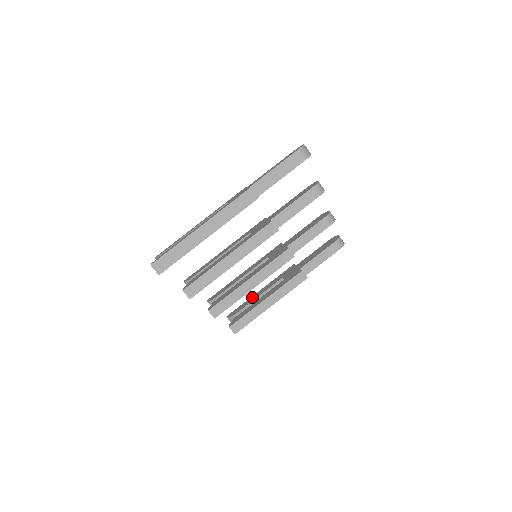
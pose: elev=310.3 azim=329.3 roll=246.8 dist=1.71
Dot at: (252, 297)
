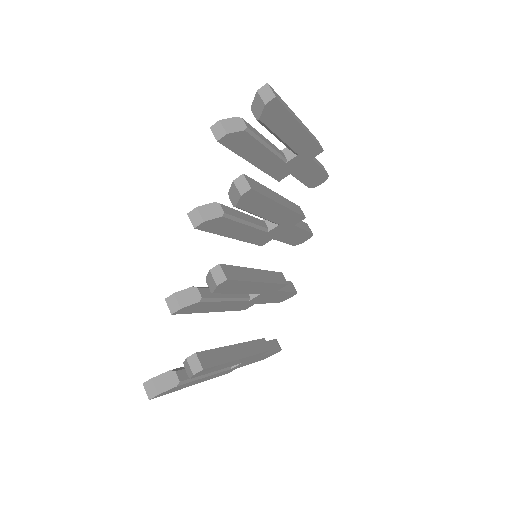
Dot at: occluded
